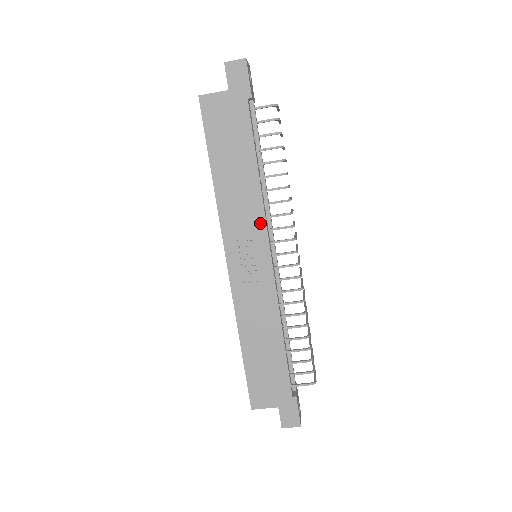
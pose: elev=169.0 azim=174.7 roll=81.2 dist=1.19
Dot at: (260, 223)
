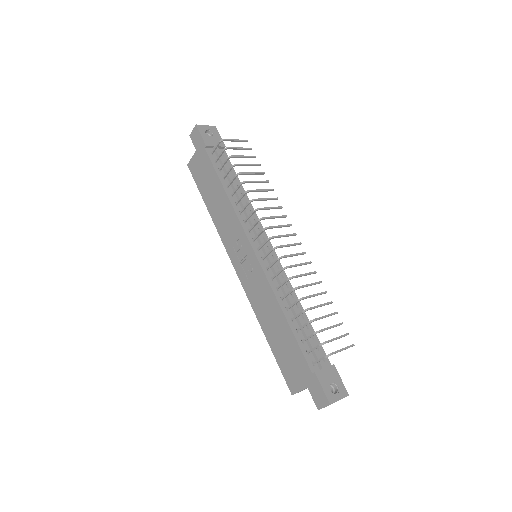
Dot at: (239, 228)
